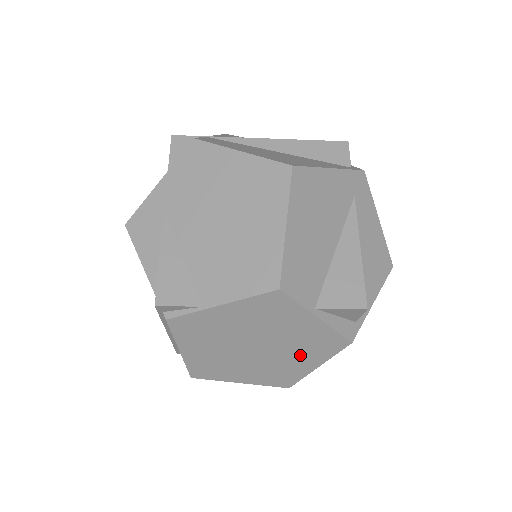
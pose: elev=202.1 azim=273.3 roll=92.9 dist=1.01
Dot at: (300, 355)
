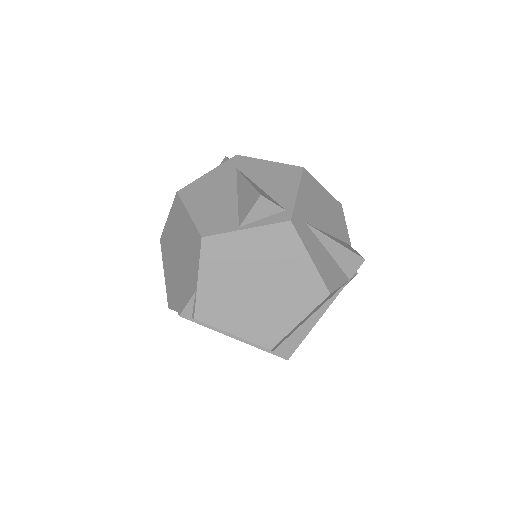
Dot at: (286, 263)
